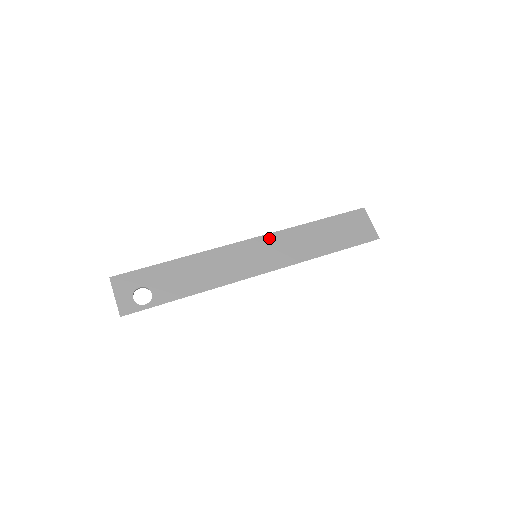
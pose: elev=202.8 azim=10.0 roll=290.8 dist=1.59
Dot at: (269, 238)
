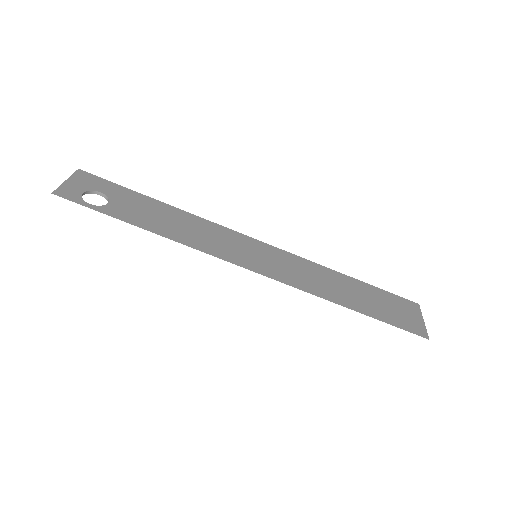
Dot at: (283, 253)
